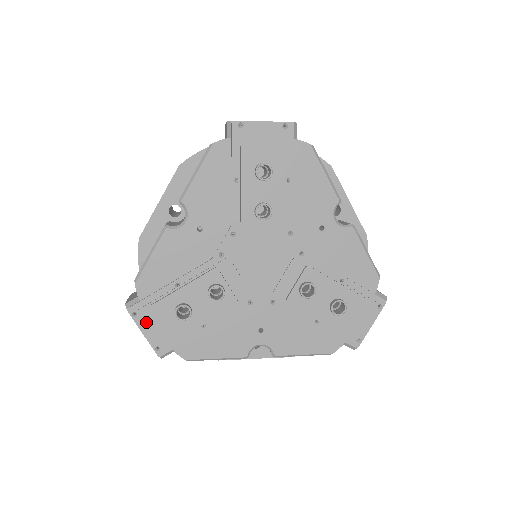
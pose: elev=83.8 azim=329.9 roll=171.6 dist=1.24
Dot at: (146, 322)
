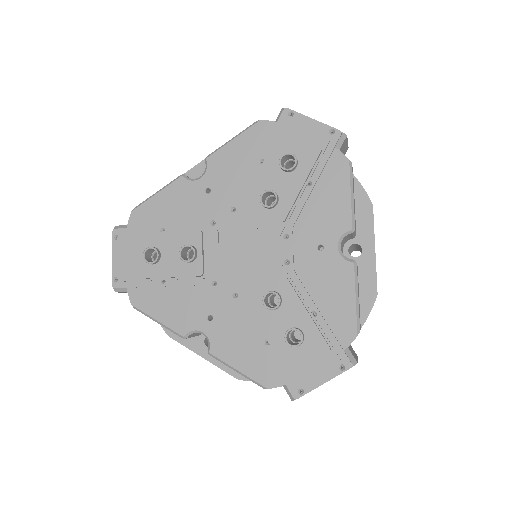
Dot at: (120, 249)
